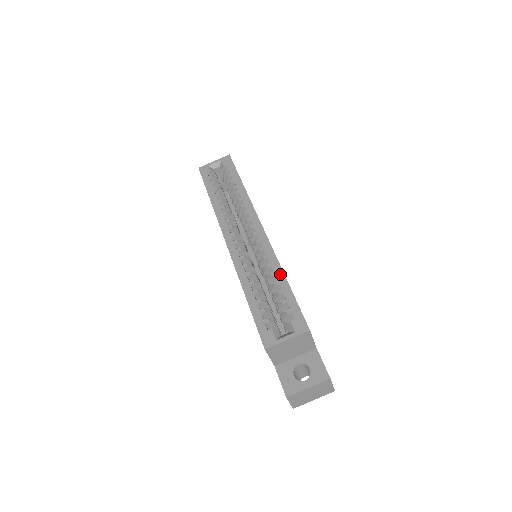
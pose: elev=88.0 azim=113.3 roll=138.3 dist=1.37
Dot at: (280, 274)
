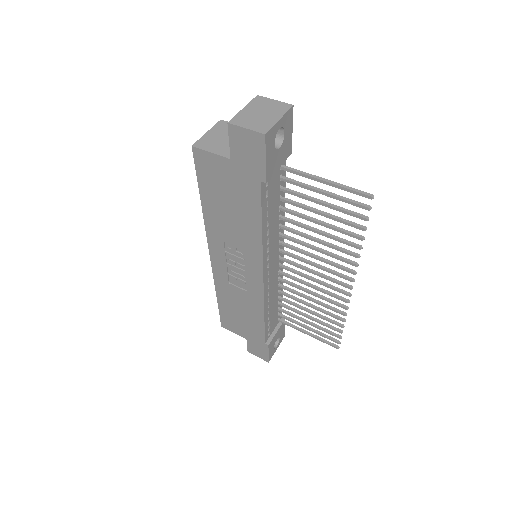
Dot at: occluded
